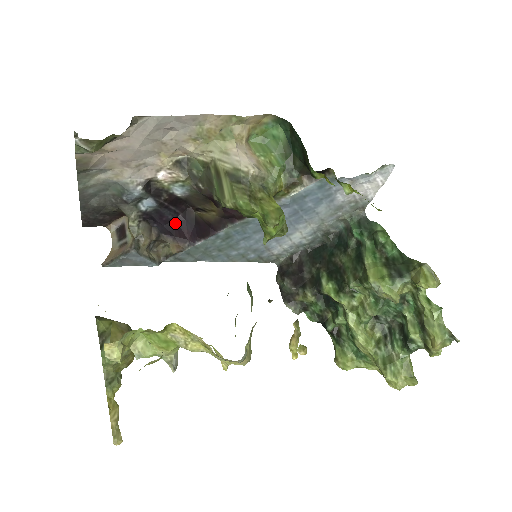
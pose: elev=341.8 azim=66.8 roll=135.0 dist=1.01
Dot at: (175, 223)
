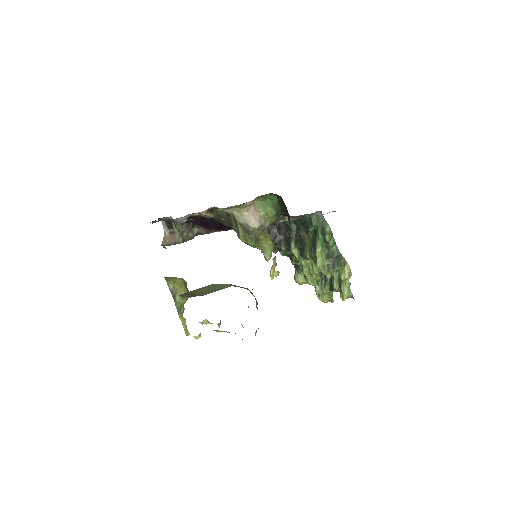
Dot at: (204, 222)
